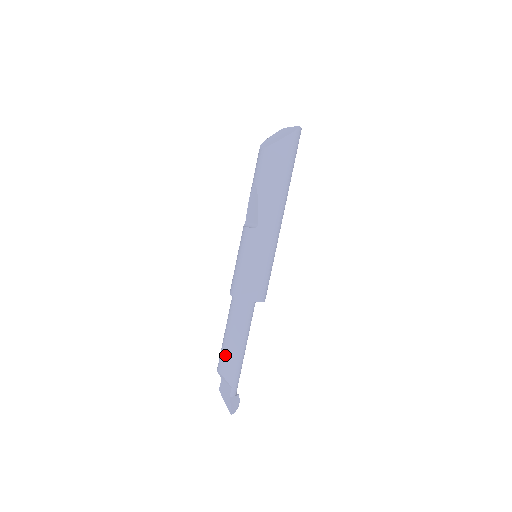
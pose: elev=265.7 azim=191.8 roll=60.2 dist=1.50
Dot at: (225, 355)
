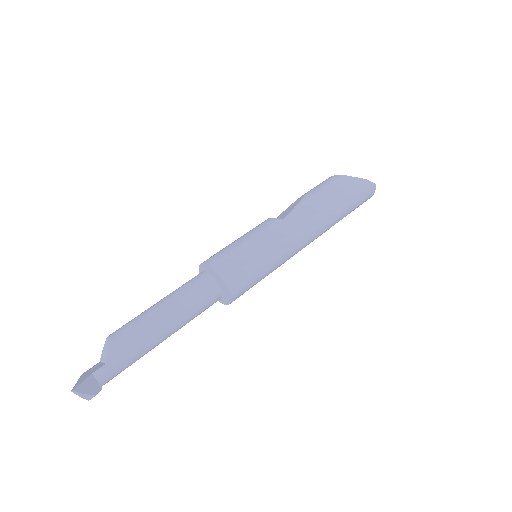
Dot at: (136, 320)
